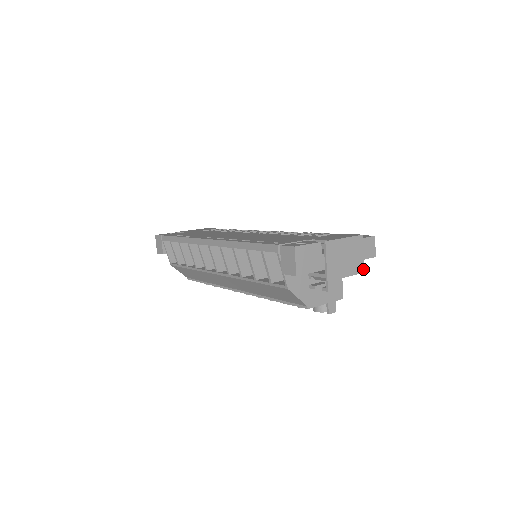
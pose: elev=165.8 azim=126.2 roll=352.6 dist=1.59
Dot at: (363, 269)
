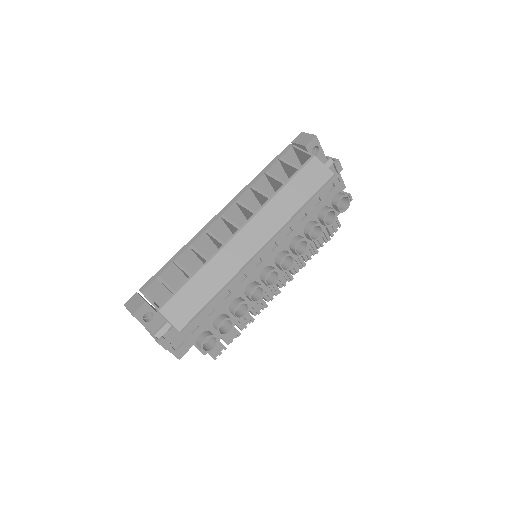
Dot at: (343, 186)
